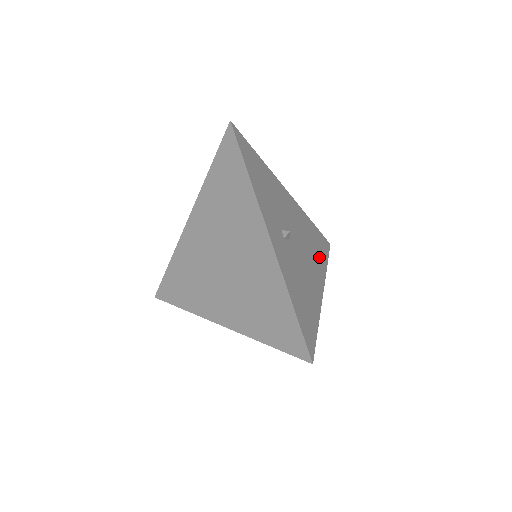
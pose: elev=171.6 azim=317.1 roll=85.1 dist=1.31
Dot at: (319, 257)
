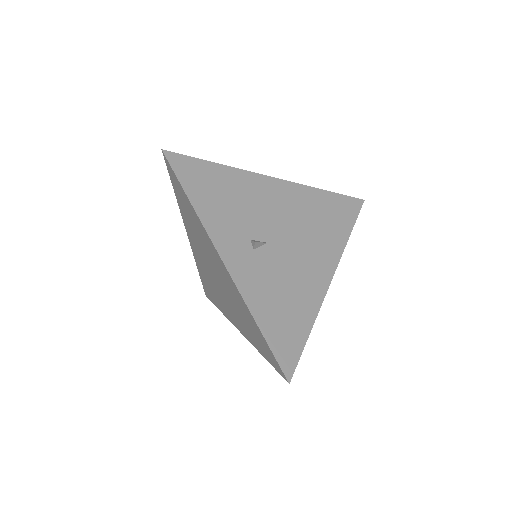
Dot at: (332, 234)
